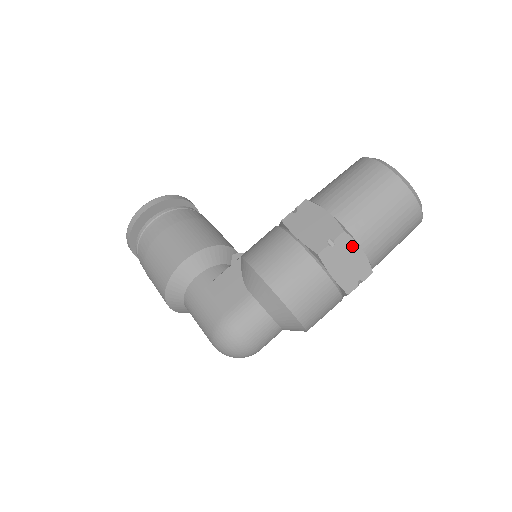
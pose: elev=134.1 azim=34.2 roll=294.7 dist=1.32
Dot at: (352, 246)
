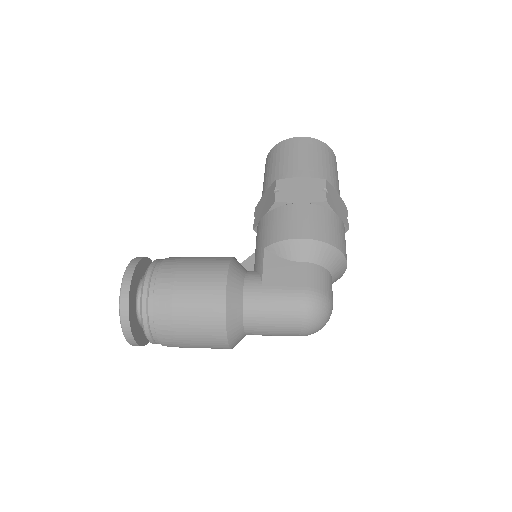
Dot at: (333, 190)
